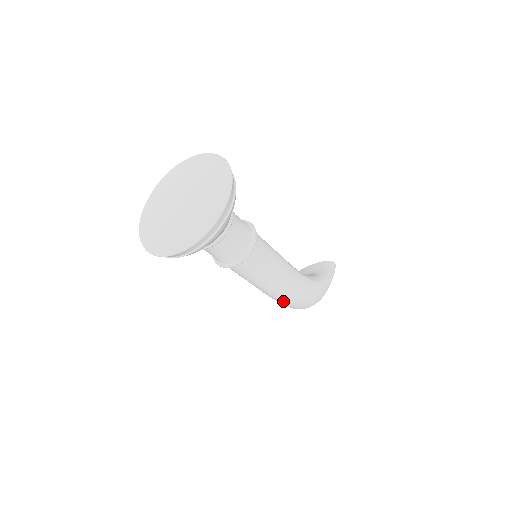
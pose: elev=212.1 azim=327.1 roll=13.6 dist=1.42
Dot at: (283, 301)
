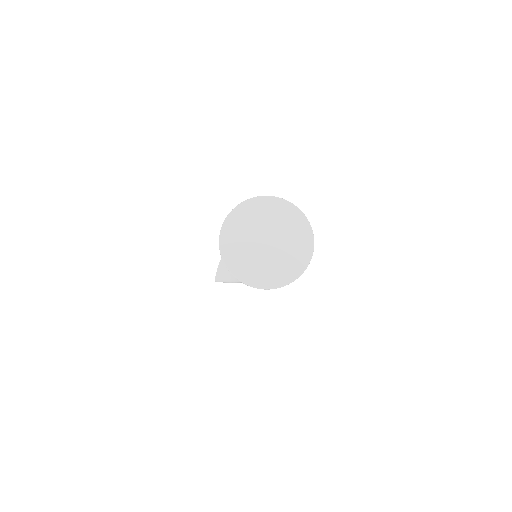
Dot at: occluded
